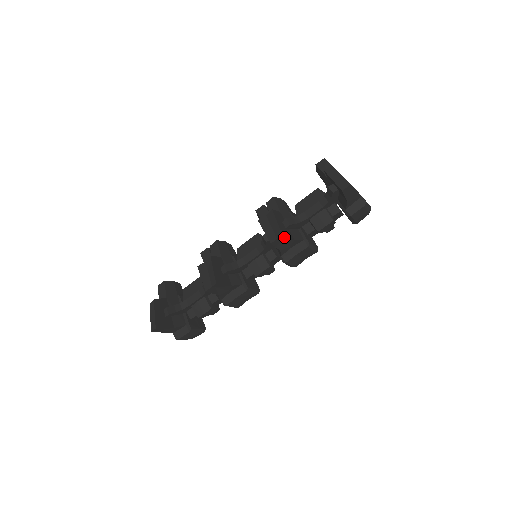
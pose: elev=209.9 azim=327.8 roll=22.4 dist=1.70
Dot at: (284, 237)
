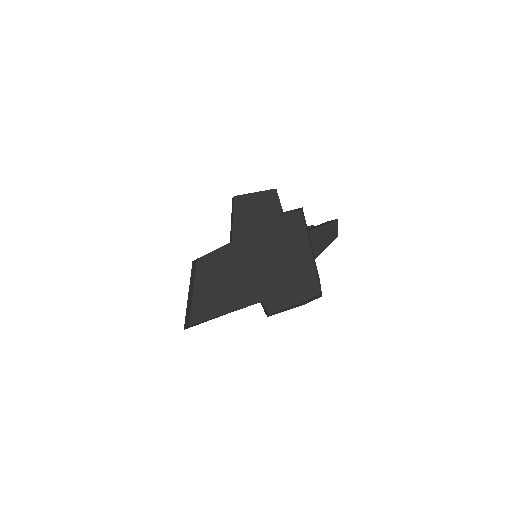
Dot at: occluded
